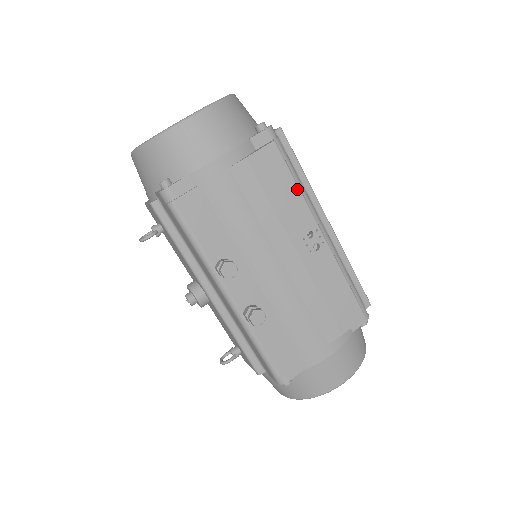
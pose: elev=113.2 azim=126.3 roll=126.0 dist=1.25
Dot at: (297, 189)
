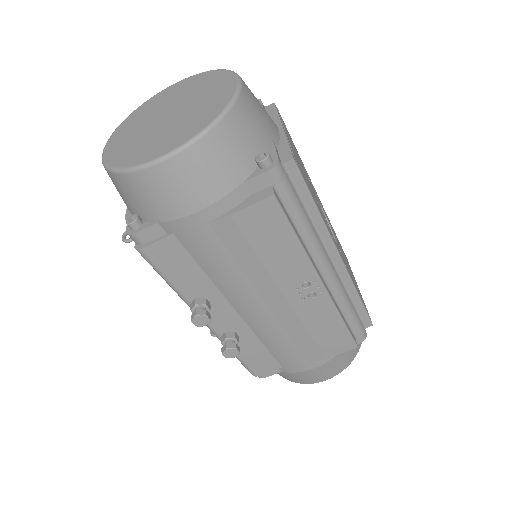
Dot at: (297, 244)
